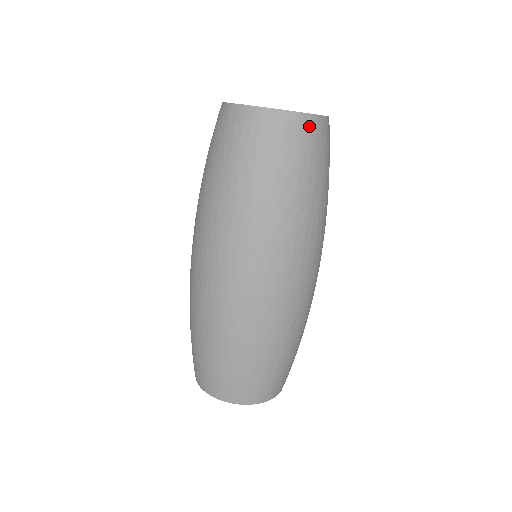
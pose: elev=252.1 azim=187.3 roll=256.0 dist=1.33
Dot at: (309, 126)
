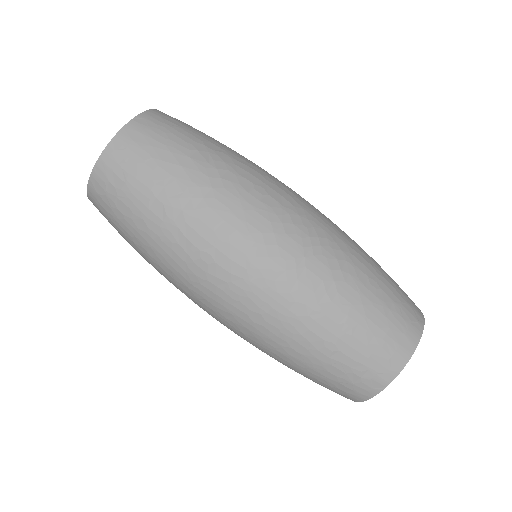
Dot at: (147, 122)
